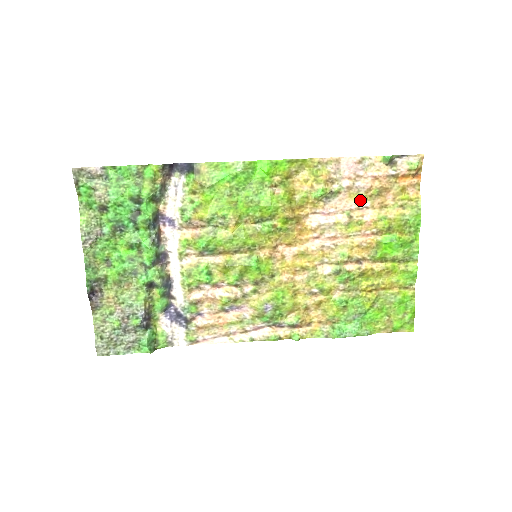
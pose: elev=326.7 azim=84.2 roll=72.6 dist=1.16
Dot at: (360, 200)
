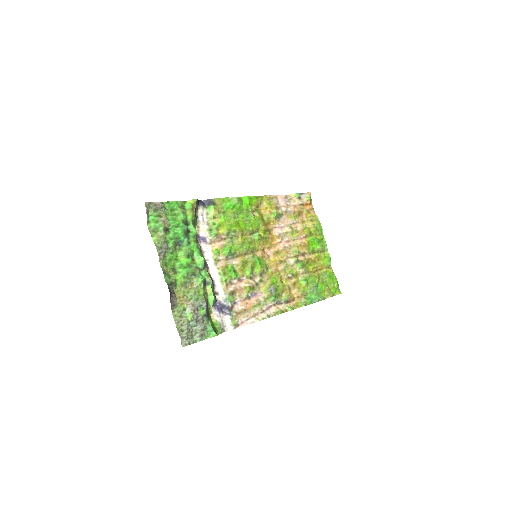
Dot at: (293, 218)
